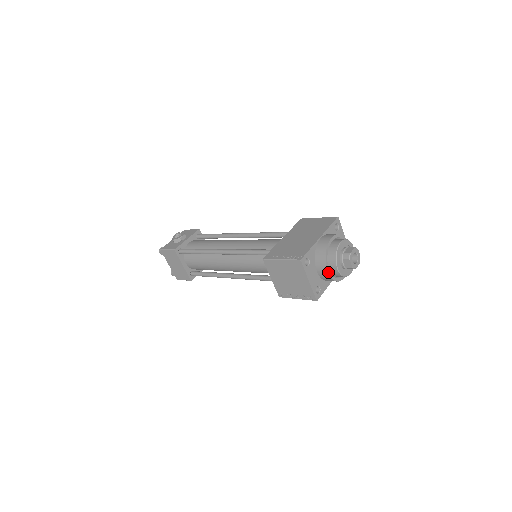
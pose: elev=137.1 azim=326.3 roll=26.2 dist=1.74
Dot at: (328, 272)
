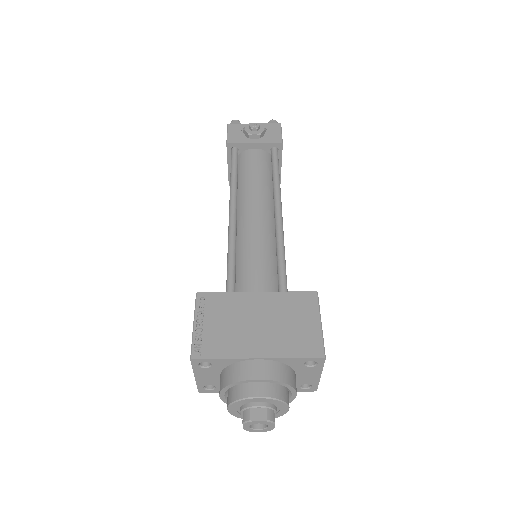
Dot at: (221, 396)
